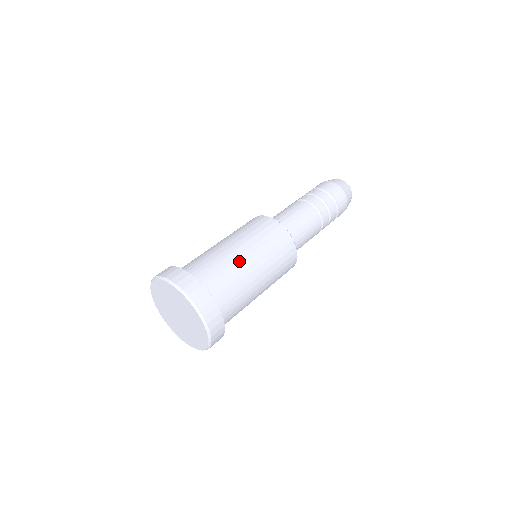
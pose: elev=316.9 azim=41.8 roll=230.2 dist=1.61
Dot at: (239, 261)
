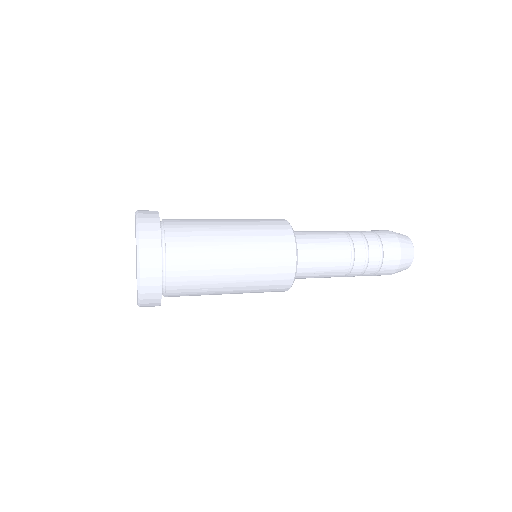
Dot at: occluded
